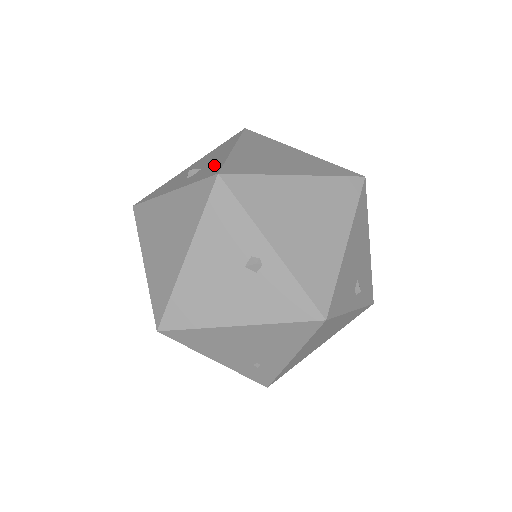
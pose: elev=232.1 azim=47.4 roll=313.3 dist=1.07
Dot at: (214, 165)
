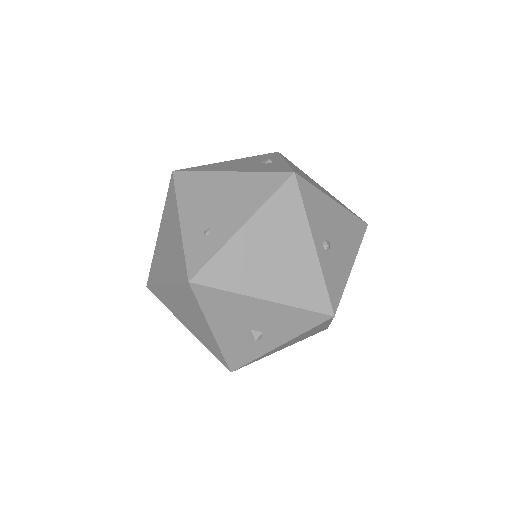
Dot at: occluded
